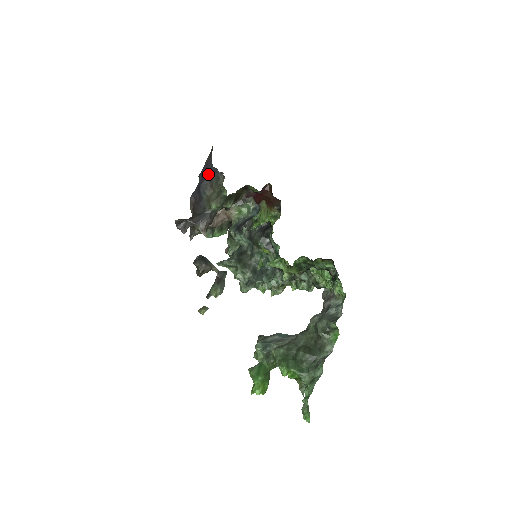
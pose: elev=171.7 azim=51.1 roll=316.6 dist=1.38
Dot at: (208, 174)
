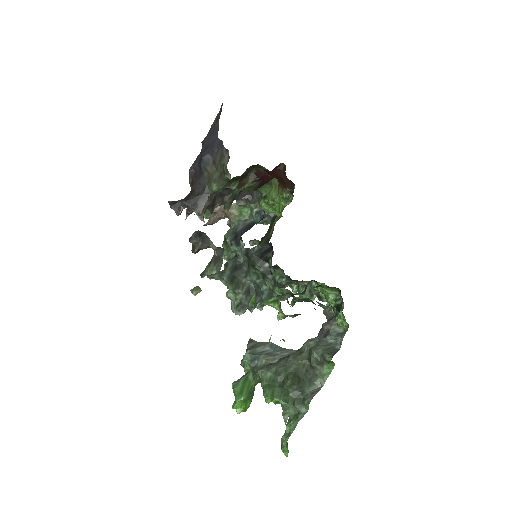
Dot at: (212, 147)
